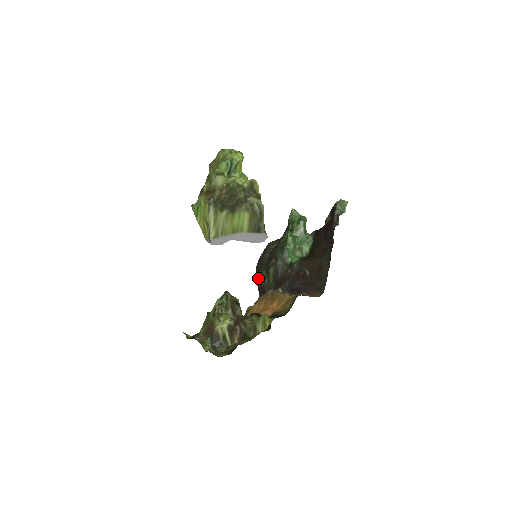
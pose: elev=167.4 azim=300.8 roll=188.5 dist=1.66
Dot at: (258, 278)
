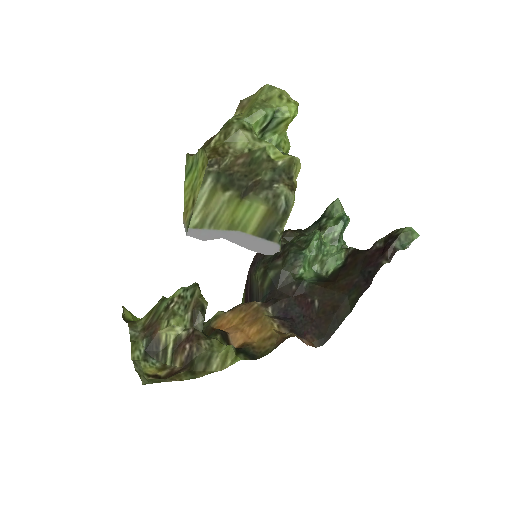
Dot at: (251, 270)
